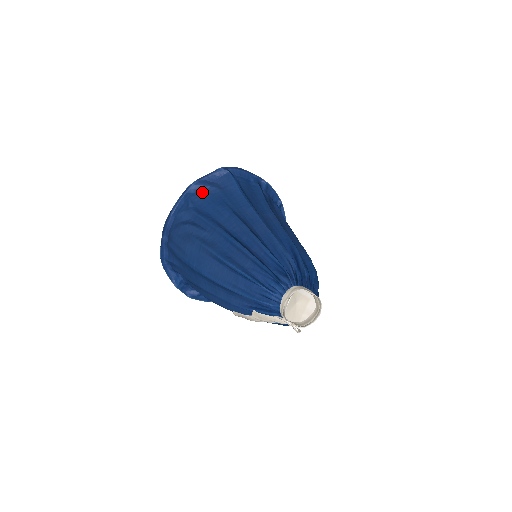
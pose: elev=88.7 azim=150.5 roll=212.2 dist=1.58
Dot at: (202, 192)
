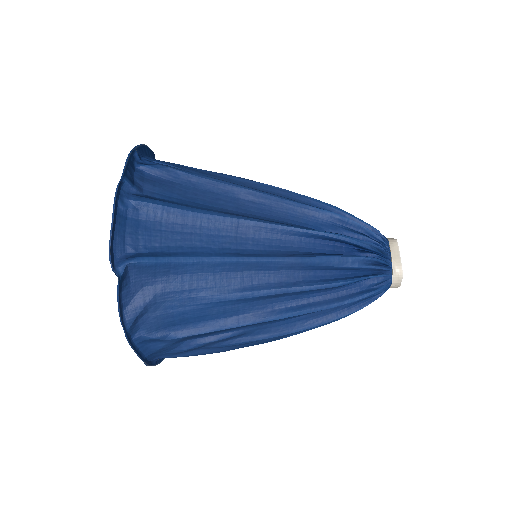
Dot at: (149, 318)
